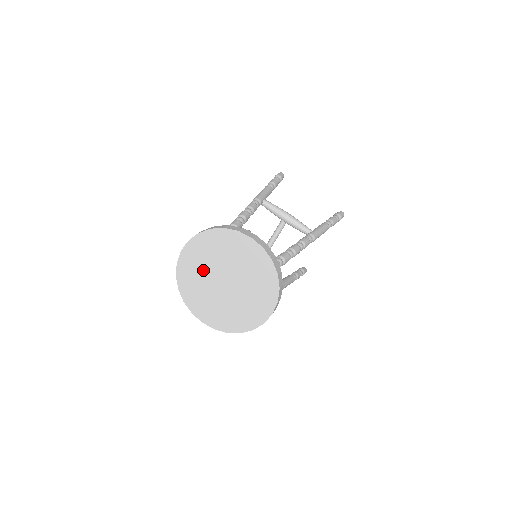
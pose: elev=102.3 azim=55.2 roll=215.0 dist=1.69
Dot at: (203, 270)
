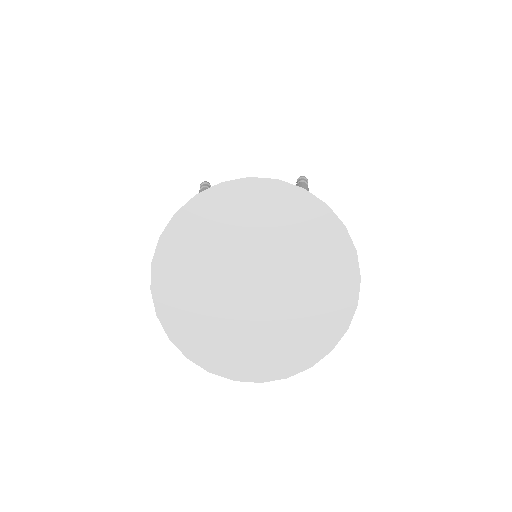
Dot at: (206, 292)
